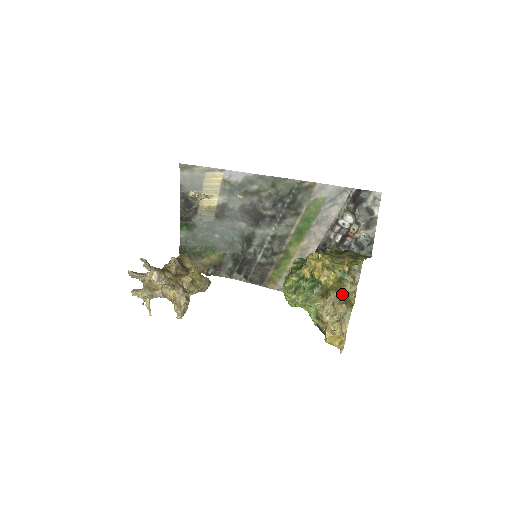
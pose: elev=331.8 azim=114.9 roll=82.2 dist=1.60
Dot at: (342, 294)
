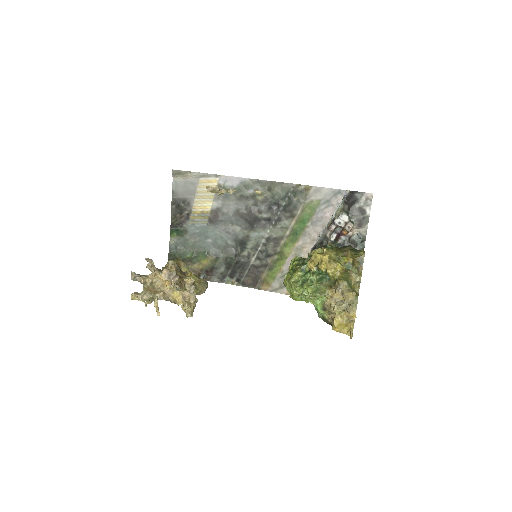
Dot at: (350, 283)
